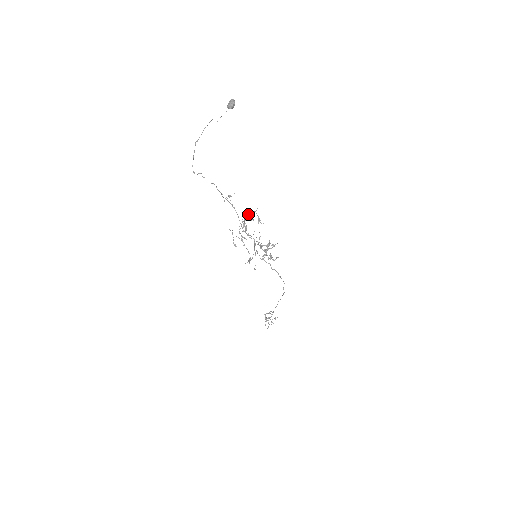
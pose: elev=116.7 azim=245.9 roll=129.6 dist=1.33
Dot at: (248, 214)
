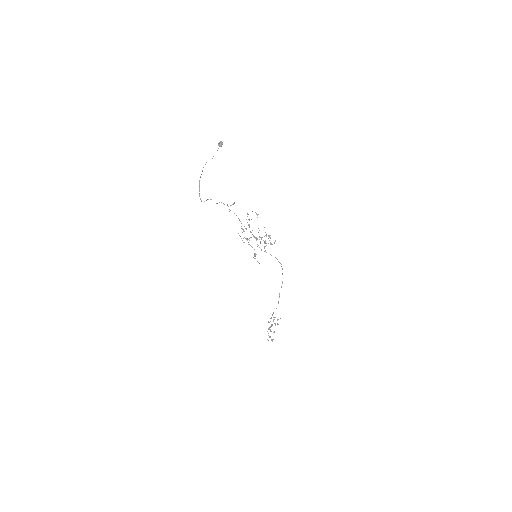
Dot at: (248, 214)
